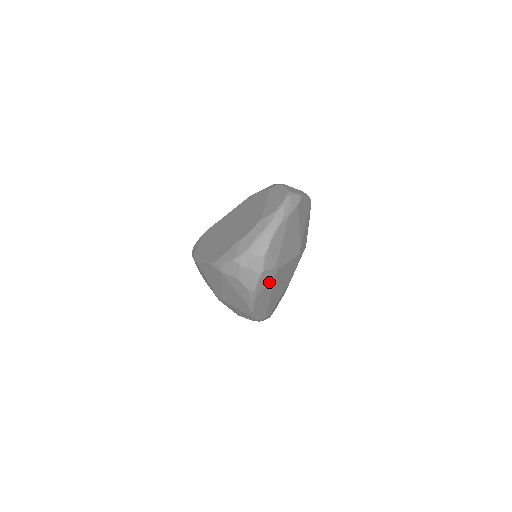
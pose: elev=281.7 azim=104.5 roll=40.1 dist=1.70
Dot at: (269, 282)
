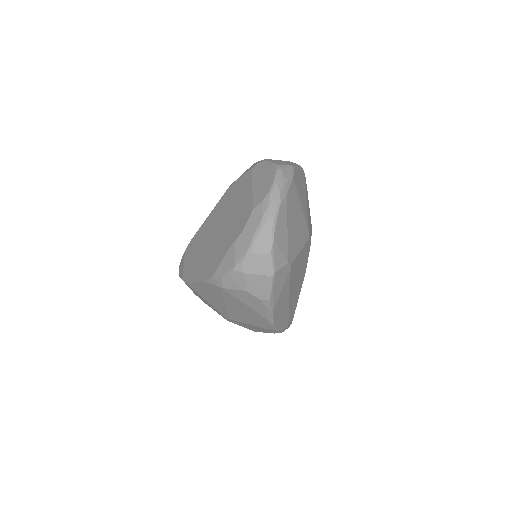
Dot at: (284, 283)
